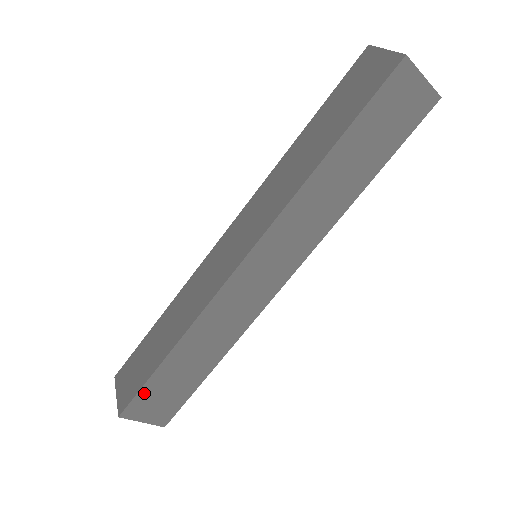
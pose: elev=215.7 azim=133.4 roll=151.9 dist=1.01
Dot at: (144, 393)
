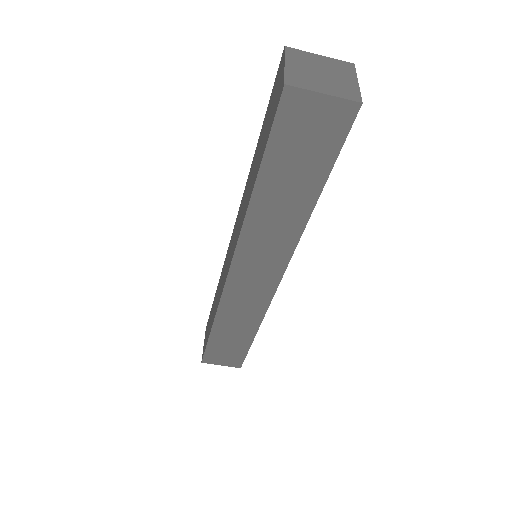
Dot at: (210, 350)
